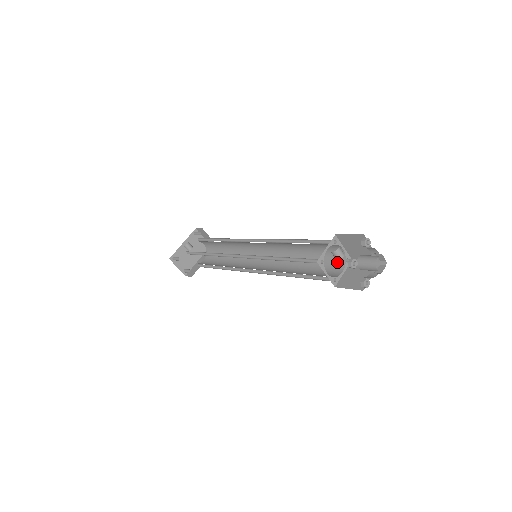
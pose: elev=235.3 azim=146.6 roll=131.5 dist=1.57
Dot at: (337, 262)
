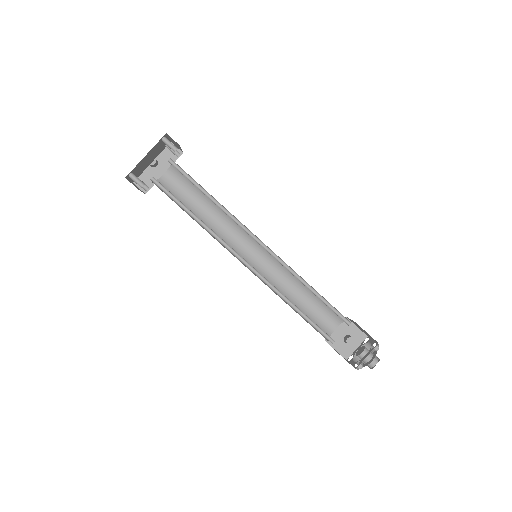
Dot at: (335, 317)
